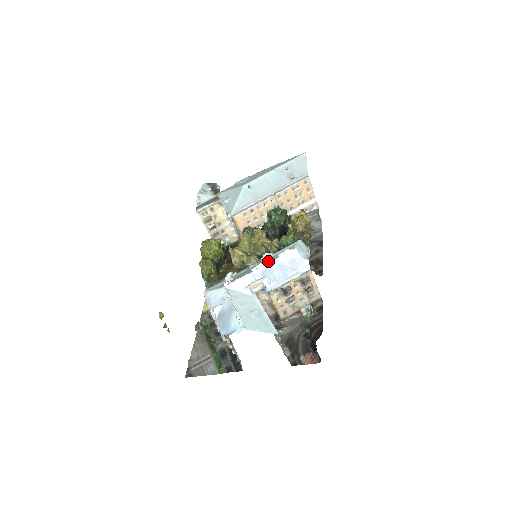
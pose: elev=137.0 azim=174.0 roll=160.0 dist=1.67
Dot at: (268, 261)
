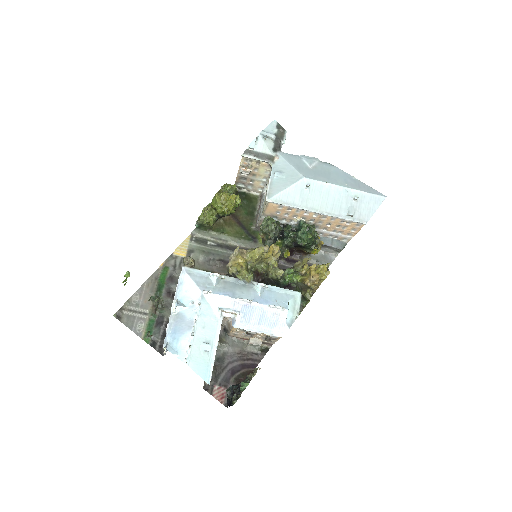
Dot at: (258, 297)
